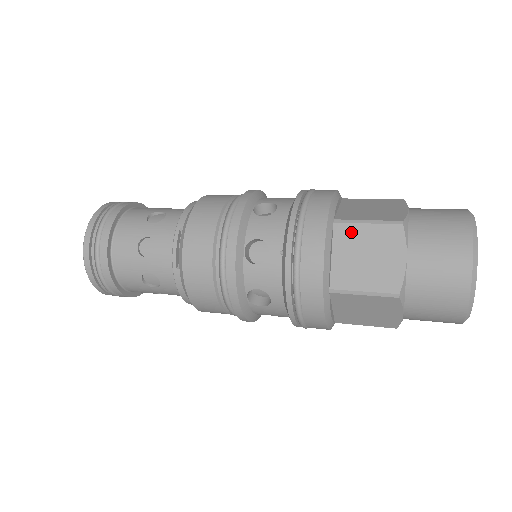
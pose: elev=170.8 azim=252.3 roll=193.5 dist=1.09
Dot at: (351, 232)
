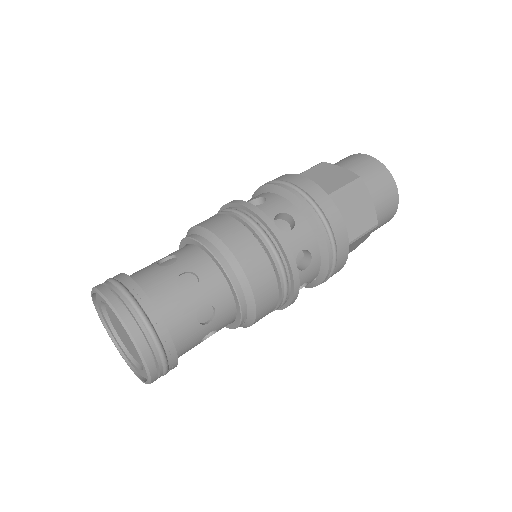
Dot at: (352, 244)
